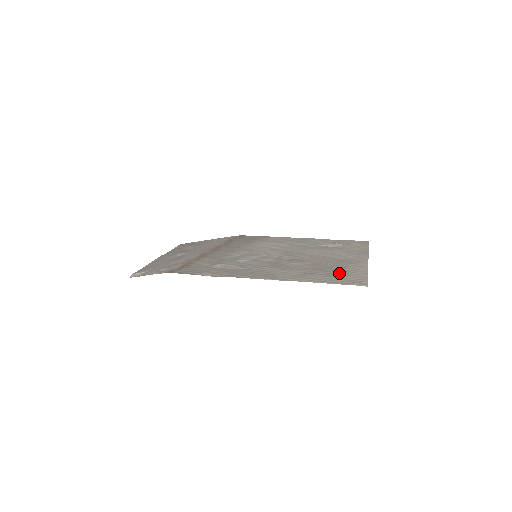
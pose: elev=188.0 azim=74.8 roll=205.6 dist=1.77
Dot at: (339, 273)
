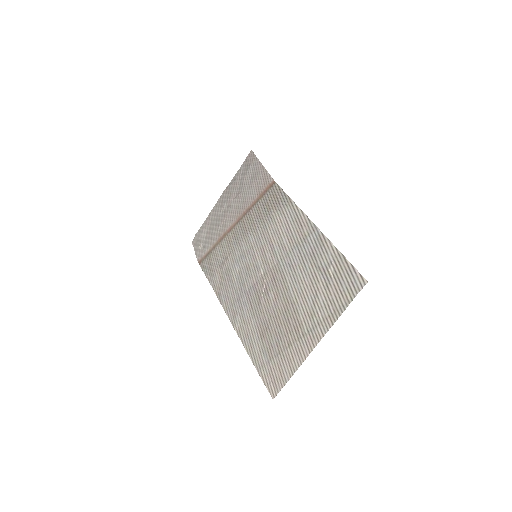
Dot at: (275, 354)
